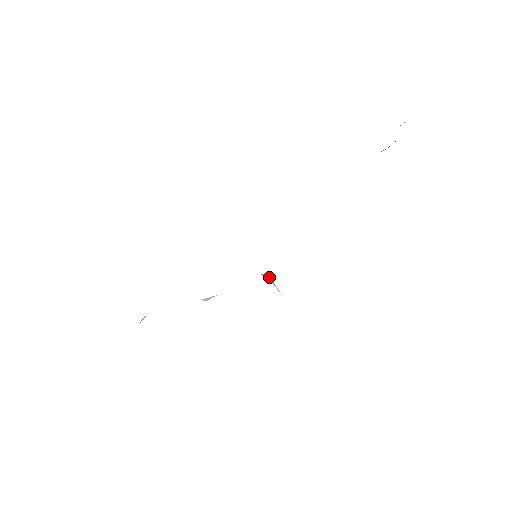
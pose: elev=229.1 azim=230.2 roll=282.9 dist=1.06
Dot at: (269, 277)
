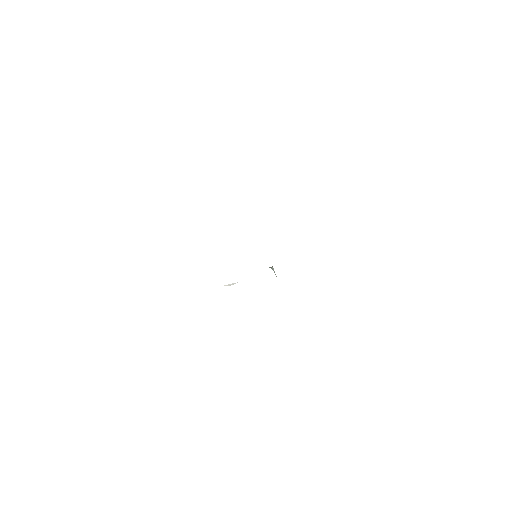
Dot at: (273, 268)
